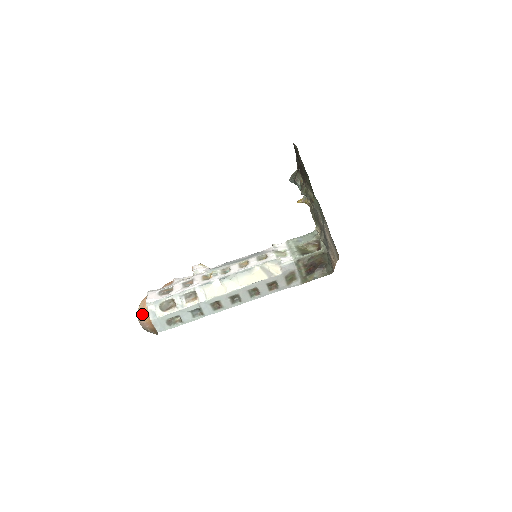
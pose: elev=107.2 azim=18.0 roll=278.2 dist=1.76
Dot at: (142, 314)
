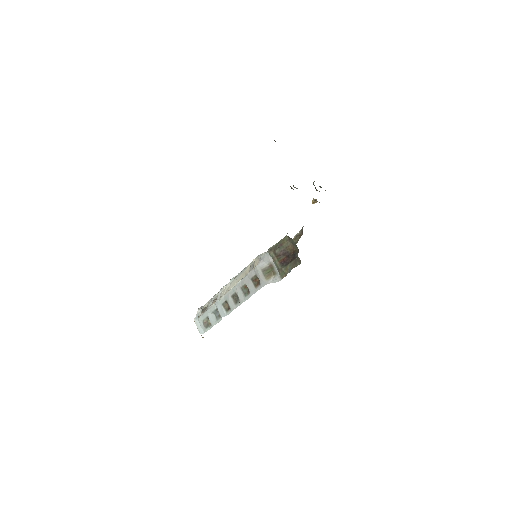
Dot at: occluded
